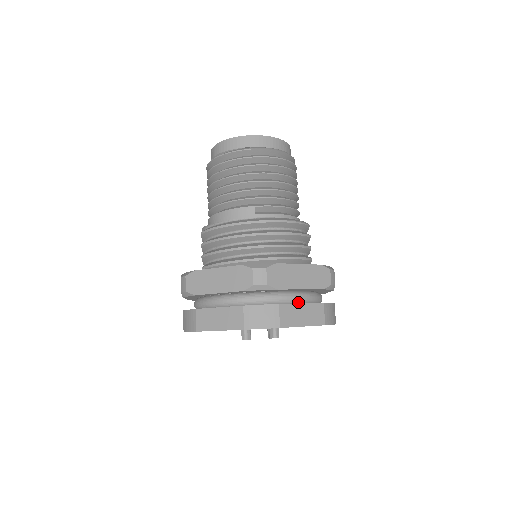
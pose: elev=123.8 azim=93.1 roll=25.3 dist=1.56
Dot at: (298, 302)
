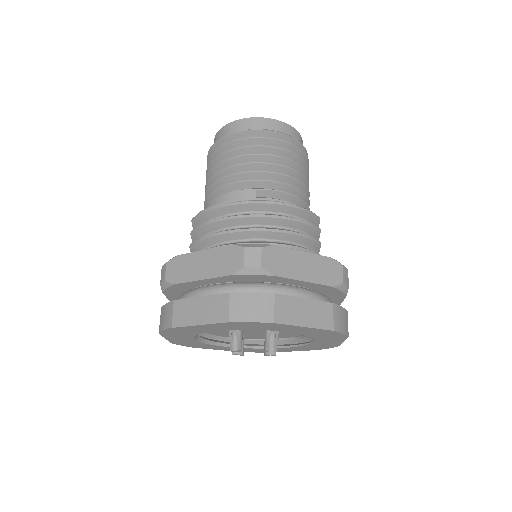
Dot at: occluded
